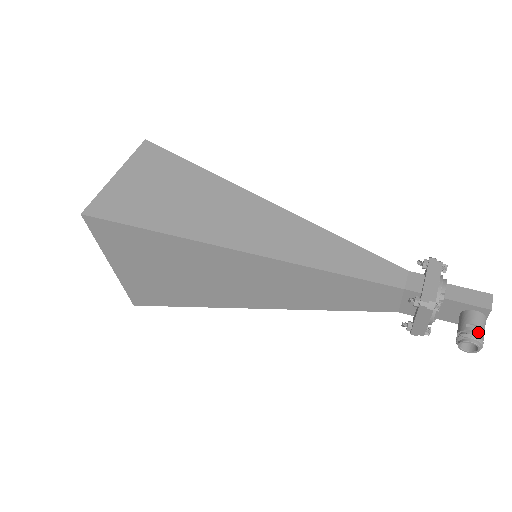
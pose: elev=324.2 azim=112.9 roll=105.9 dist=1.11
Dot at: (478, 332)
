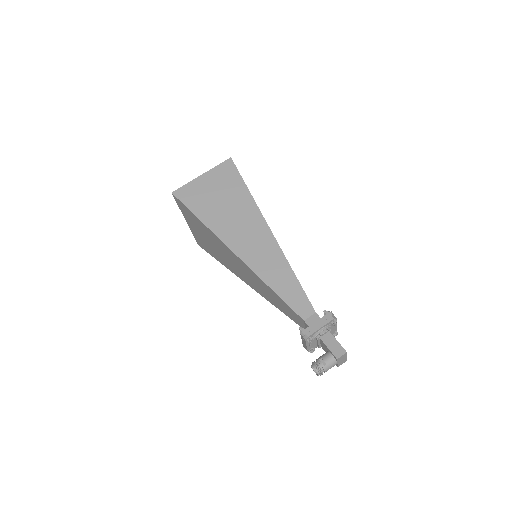
Dot at: (322, 366)
